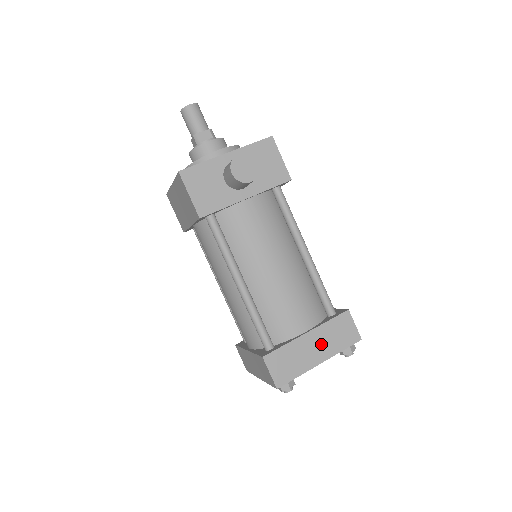
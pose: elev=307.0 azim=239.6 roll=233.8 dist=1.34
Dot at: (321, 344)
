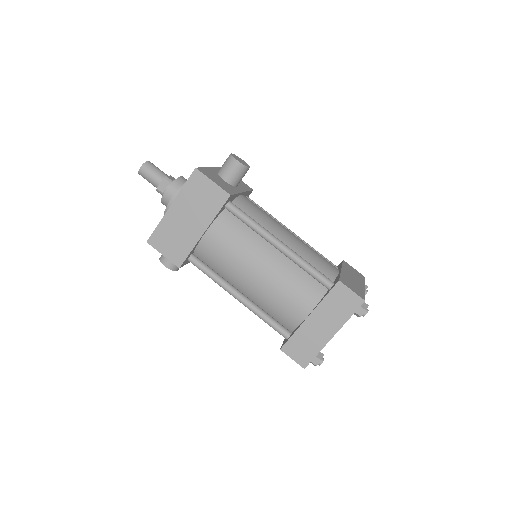
Dot at: (353, 277)
